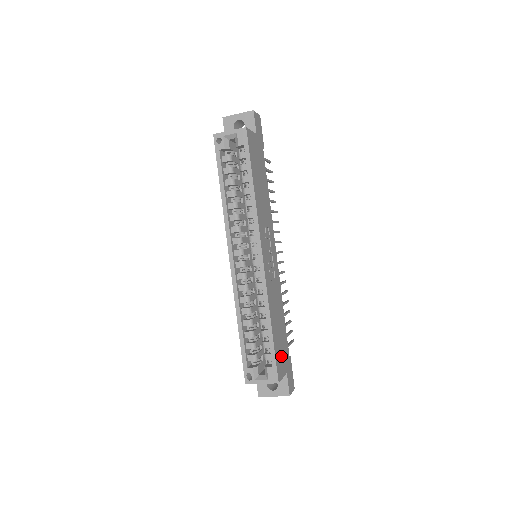
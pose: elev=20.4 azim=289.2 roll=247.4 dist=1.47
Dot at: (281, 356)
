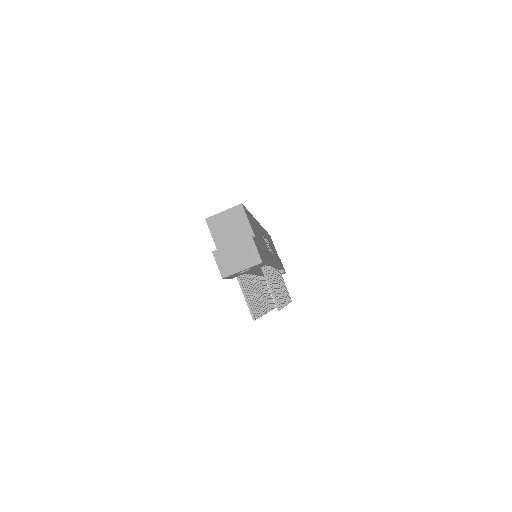
Dot at: (254, 229)
